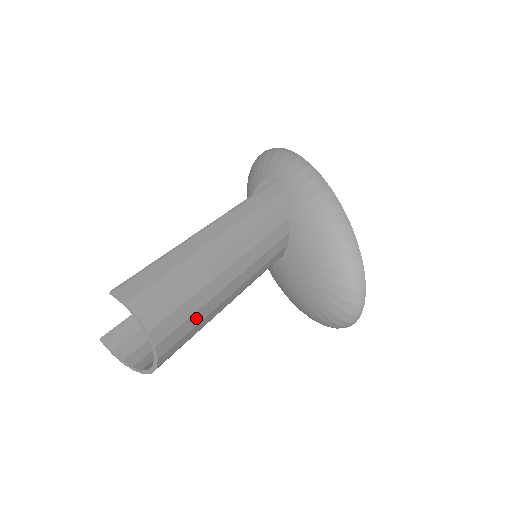
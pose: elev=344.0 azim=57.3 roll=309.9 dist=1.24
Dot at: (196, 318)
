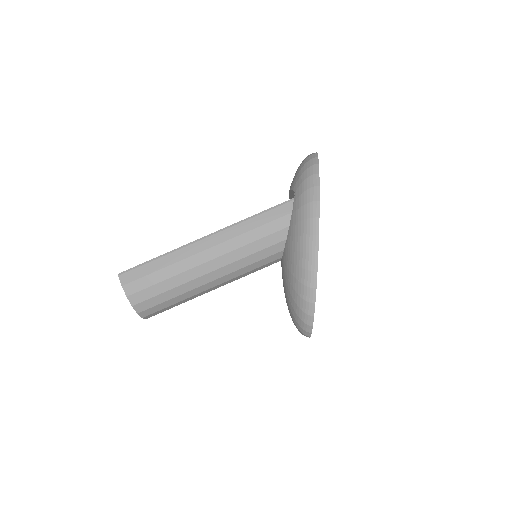
Dot at: (174, 300)
